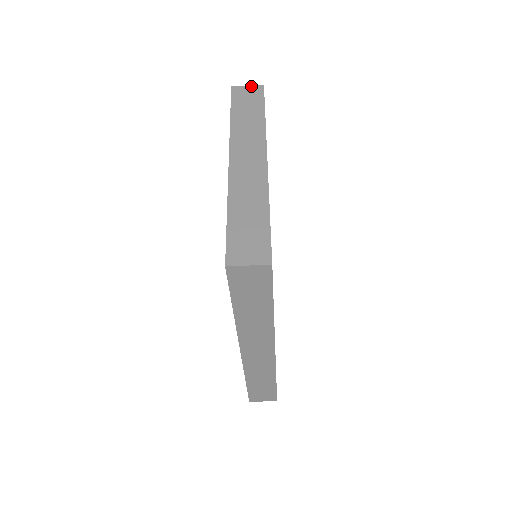
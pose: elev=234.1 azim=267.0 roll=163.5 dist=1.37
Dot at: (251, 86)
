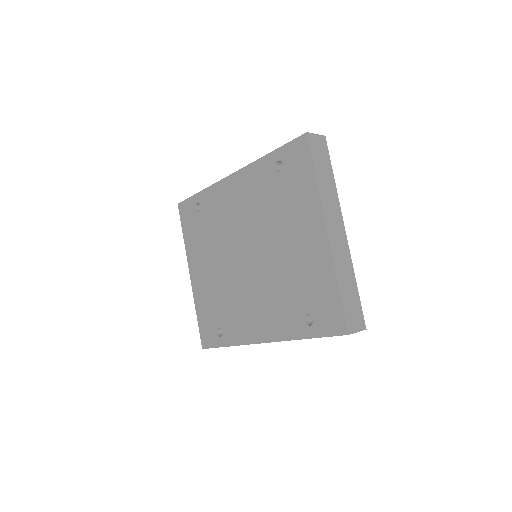
Dot at: (319, 136)
